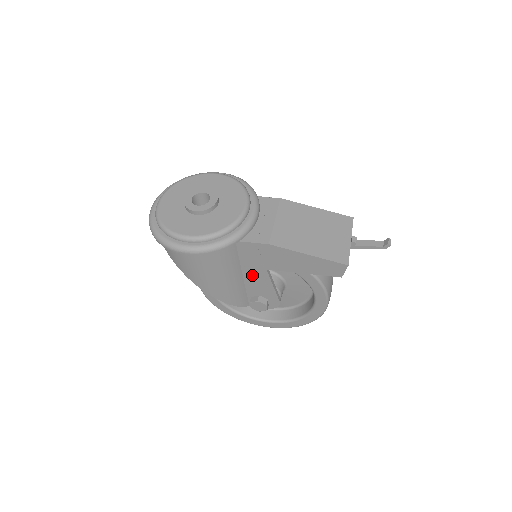
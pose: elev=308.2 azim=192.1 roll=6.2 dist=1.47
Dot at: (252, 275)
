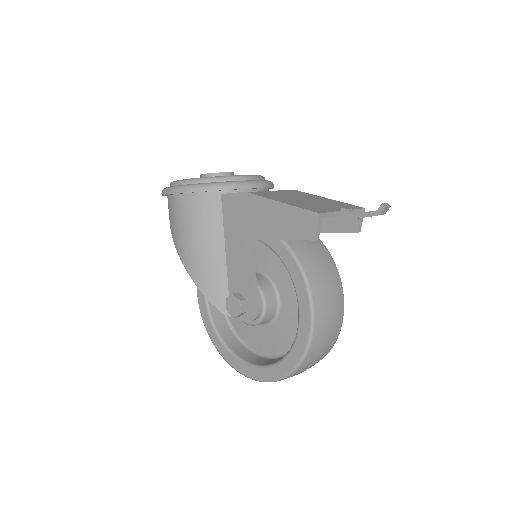
Dot at: (233, 253)
